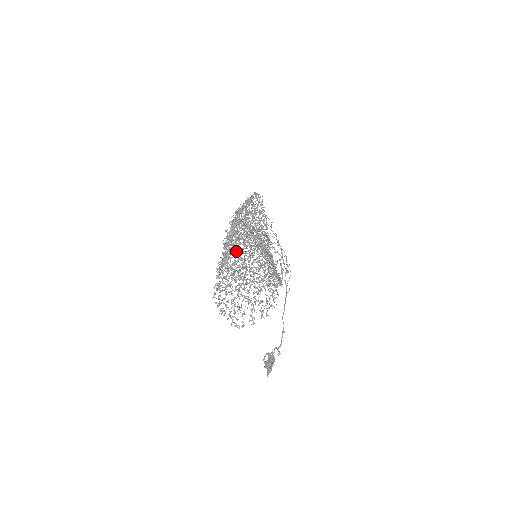
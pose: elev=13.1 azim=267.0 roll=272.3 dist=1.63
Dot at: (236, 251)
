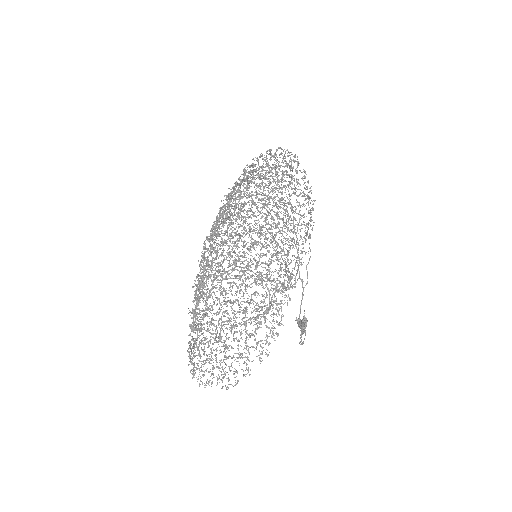
Dot at: occluded
